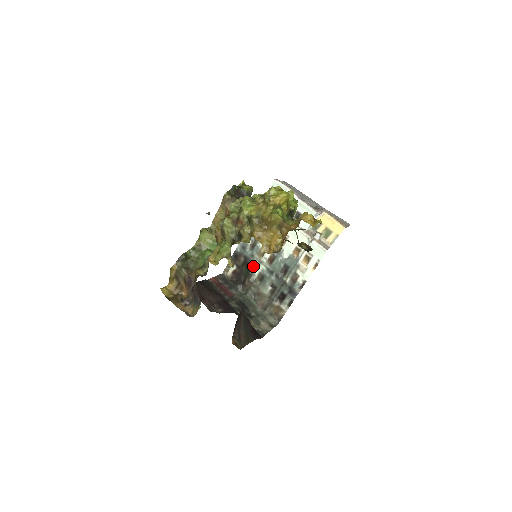
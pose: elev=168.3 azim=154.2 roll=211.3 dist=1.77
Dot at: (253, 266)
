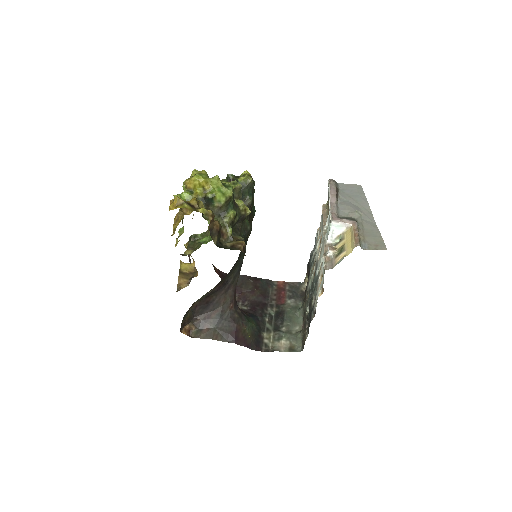
Dot at: (309, 279)
